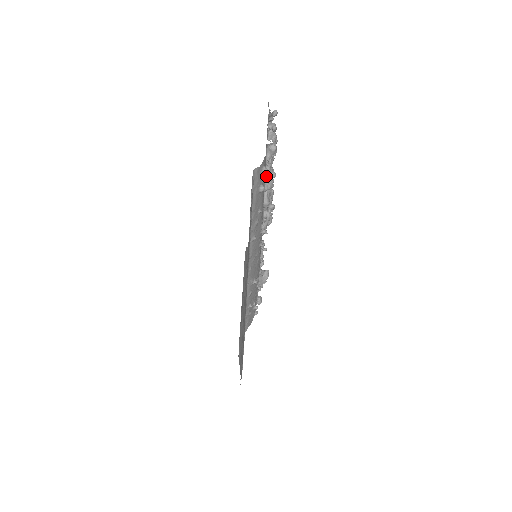
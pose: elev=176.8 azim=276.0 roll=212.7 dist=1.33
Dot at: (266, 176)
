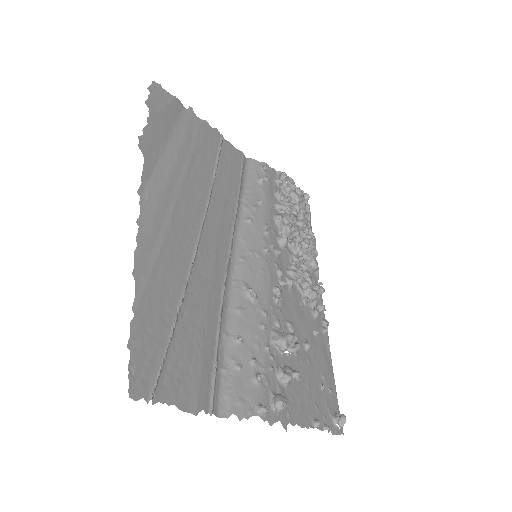
Dot at: (276, 192)
